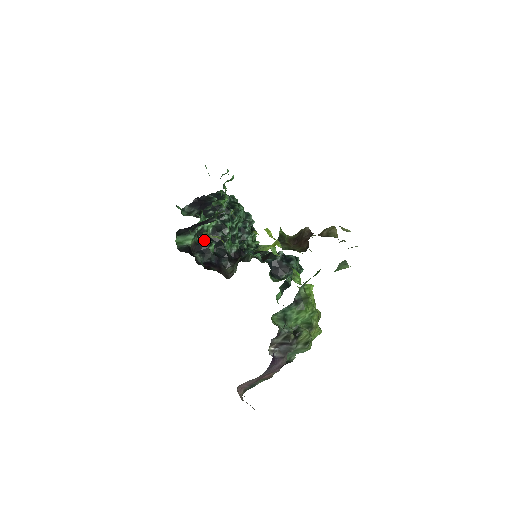
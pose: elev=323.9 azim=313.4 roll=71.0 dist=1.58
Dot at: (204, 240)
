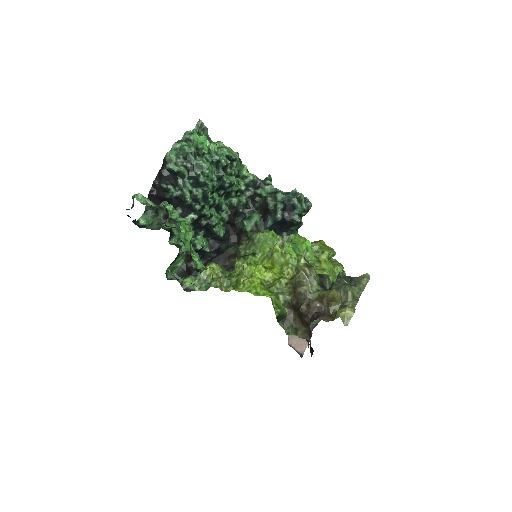
Dot at: (192, 245)
